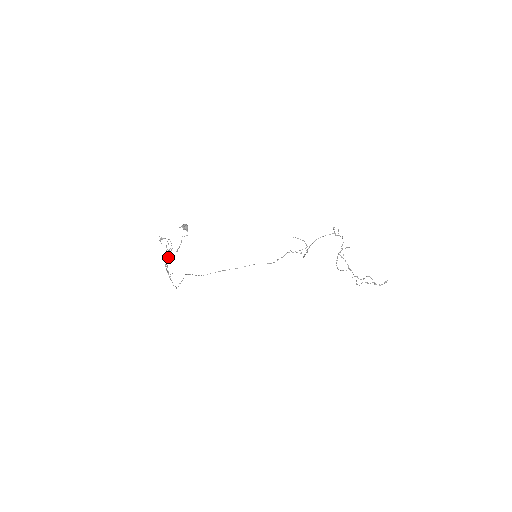
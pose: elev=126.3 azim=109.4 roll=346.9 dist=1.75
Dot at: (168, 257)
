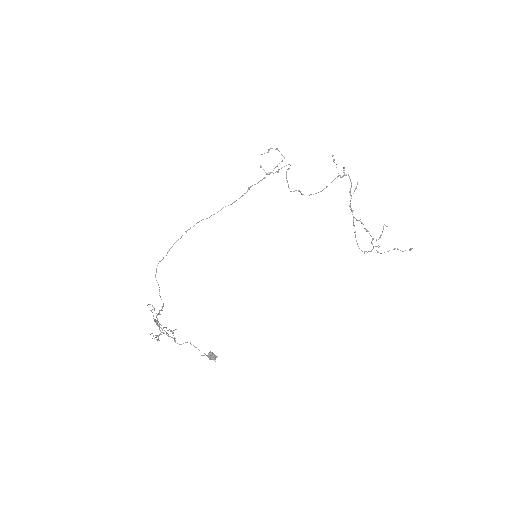
Dot at: (174, 341)
